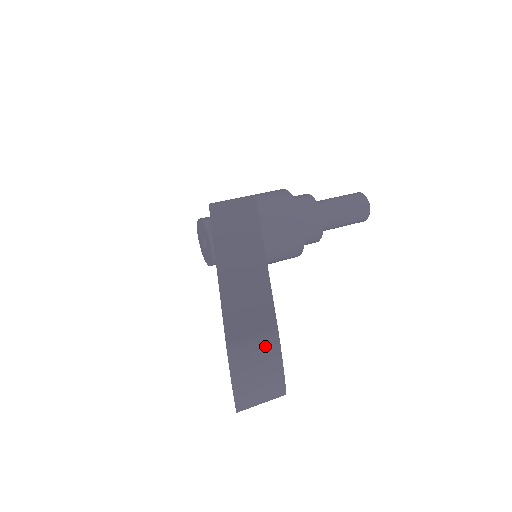
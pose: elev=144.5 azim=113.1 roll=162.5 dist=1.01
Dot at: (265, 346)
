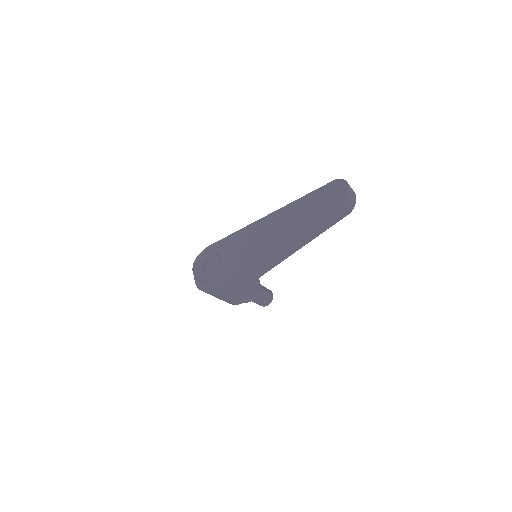
Dot at: occluded
